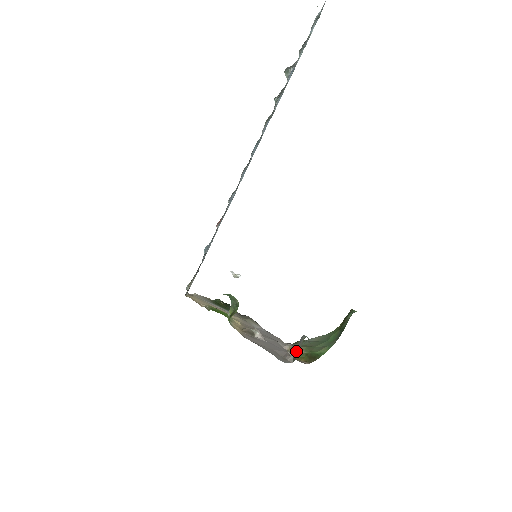
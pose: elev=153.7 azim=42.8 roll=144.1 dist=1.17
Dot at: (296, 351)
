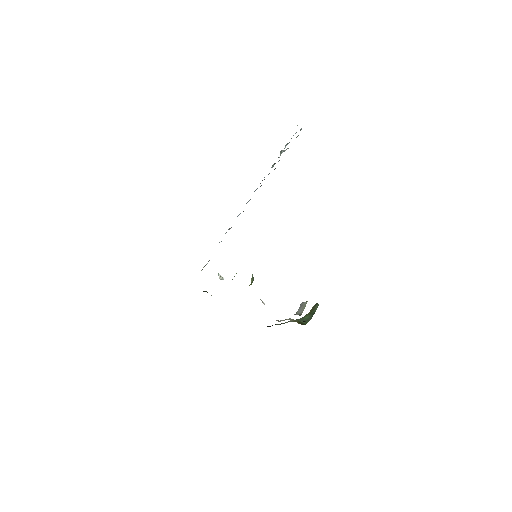
Dot at: (299, 311)
